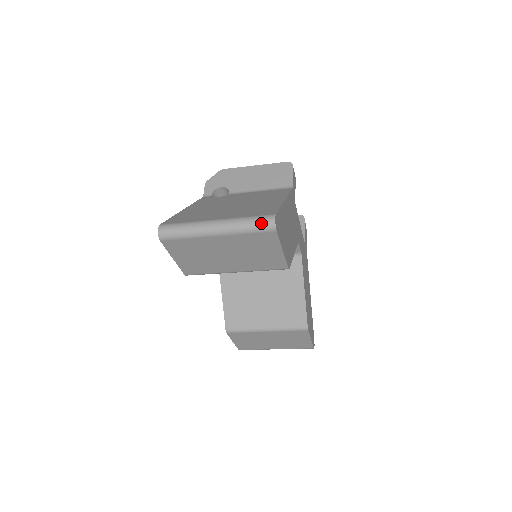
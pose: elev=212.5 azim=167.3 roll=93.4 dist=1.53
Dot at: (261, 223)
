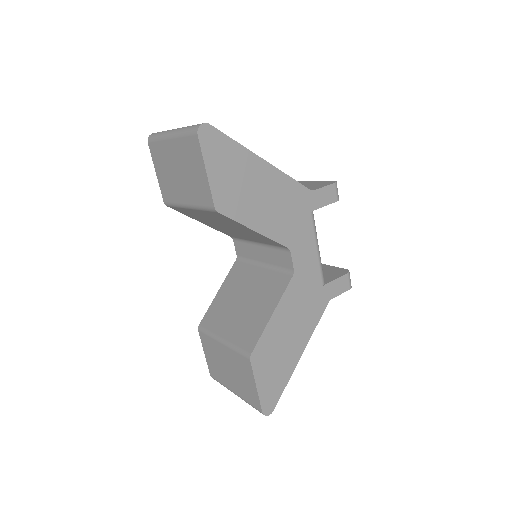
Dot at: (194, 126)
